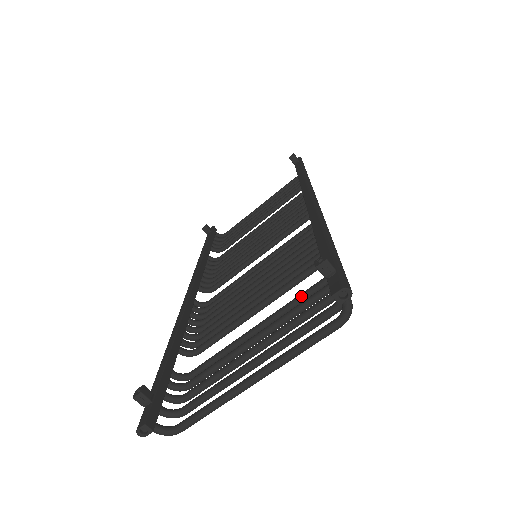
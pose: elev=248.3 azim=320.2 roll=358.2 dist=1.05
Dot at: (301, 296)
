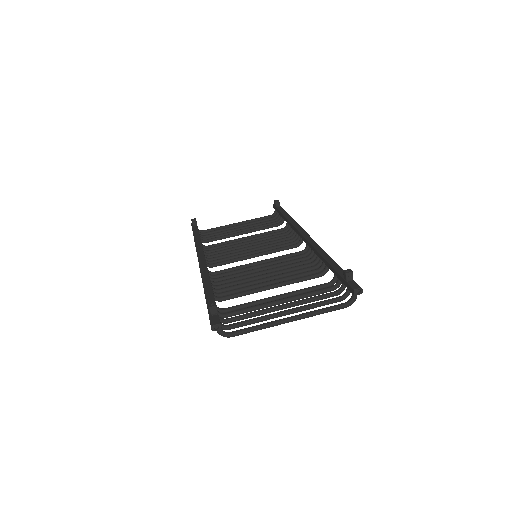
Dot at: (312, 288)
